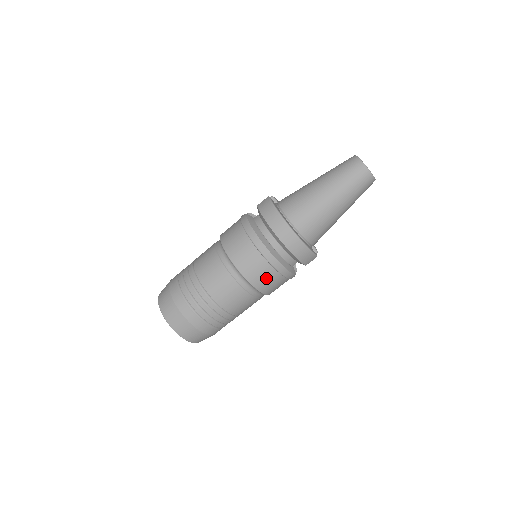
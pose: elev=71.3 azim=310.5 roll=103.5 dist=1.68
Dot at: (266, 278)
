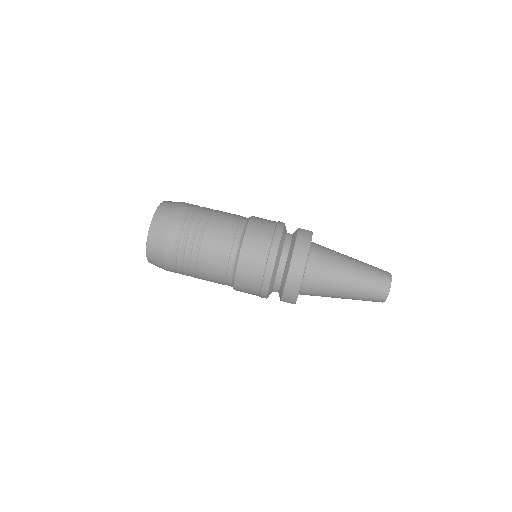
Dot at: (250, 278)
